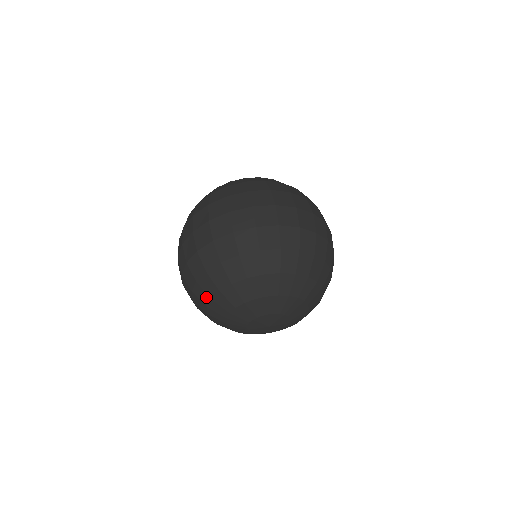
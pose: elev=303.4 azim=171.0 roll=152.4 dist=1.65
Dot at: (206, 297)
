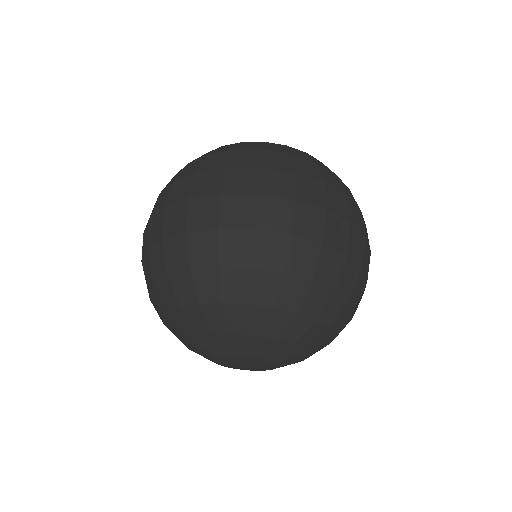
Dot at: (214, 294)
